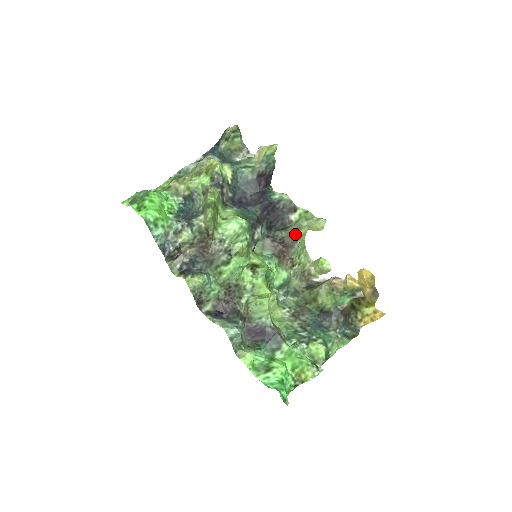
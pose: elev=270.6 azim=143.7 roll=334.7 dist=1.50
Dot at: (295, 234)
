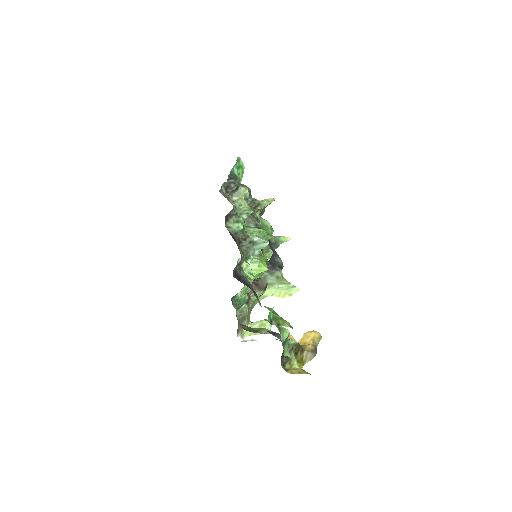
Dot at: (267, 285)
